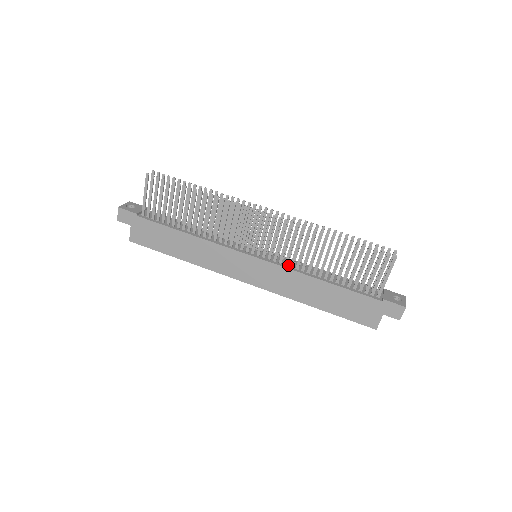
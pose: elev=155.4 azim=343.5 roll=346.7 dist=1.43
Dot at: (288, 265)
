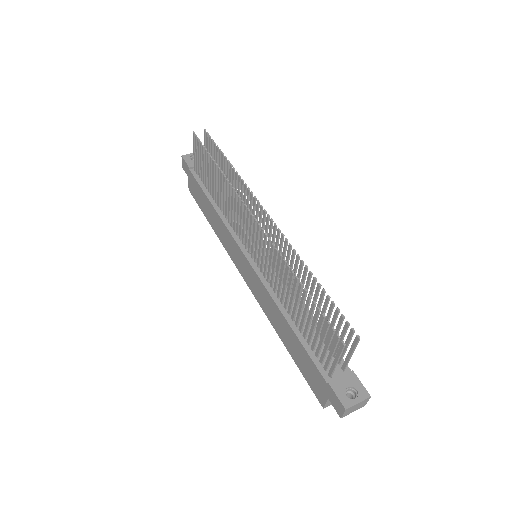
Dot at: (270, 282)
